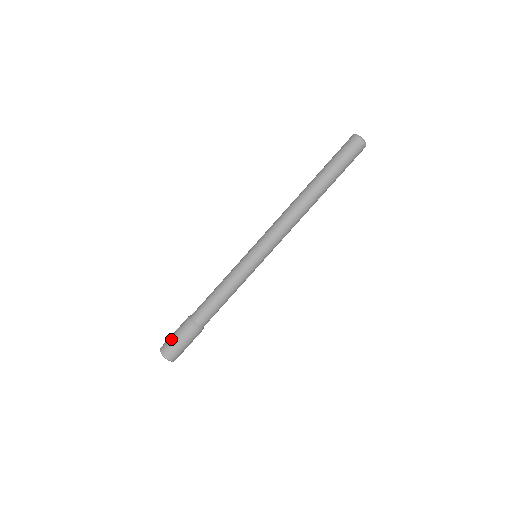
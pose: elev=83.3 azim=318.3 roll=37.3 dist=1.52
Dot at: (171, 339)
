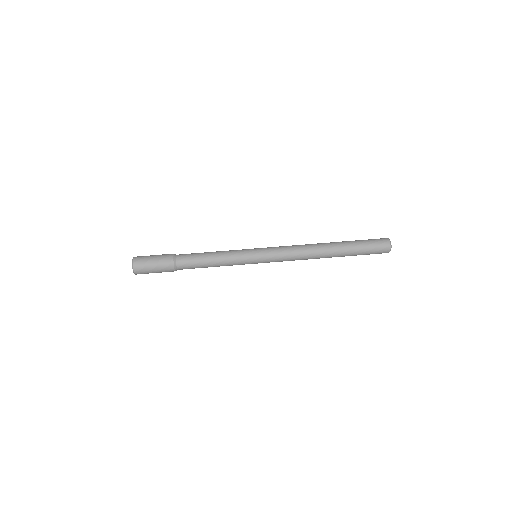
Dot at: (149, 256)
